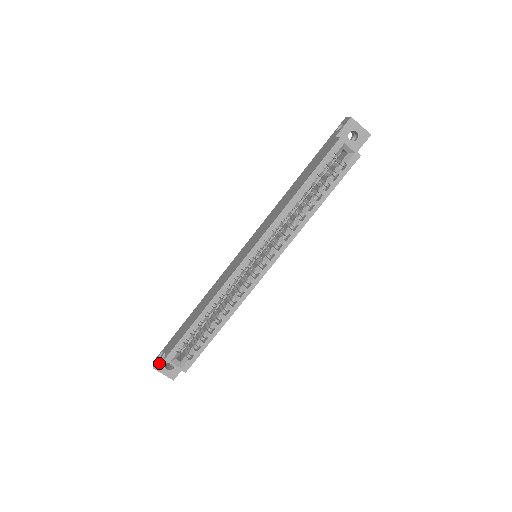
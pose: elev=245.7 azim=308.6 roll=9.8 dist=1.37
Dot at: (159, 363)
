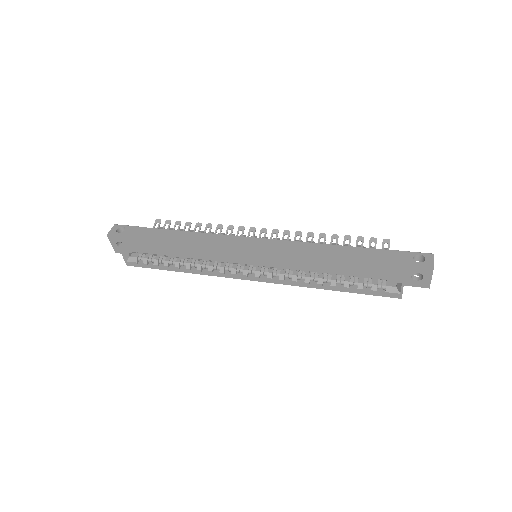
Dot at: (114, 237)
